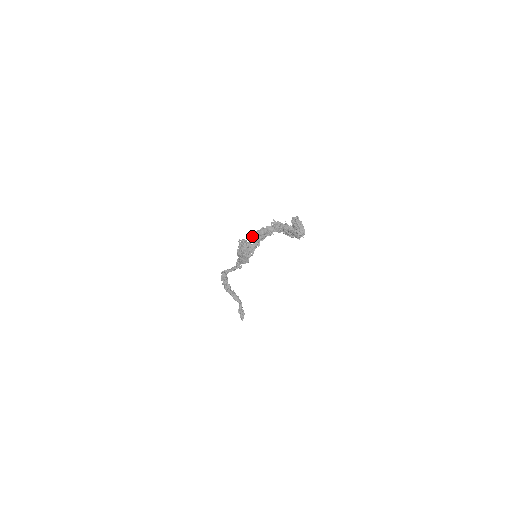
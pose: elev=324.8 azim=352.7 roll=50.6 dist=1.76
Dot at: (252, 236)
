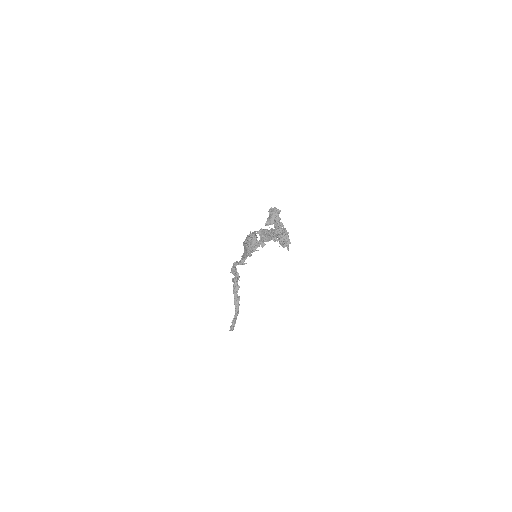
Dot at: (261, 232)
